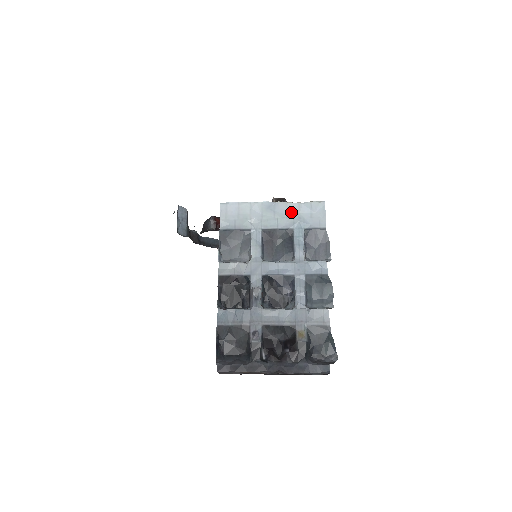
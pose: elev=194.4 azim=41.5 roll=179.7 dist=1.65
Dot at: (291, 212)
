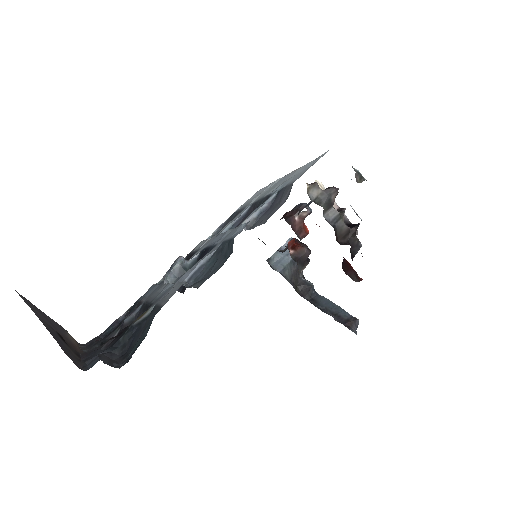
Dot at: (290, 177)
